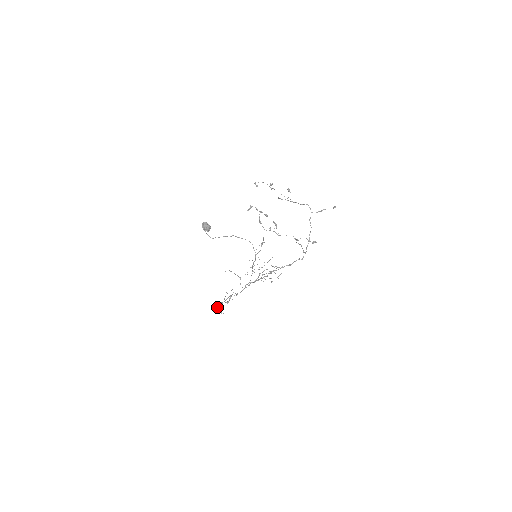
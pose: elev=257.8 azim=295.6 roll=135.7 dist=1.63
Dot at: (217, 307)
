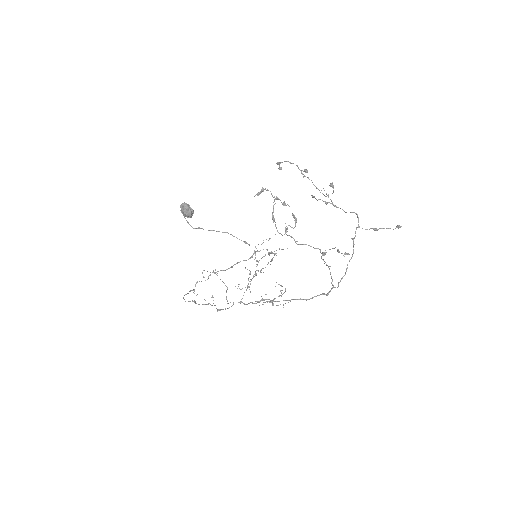
Dot at: occluded
